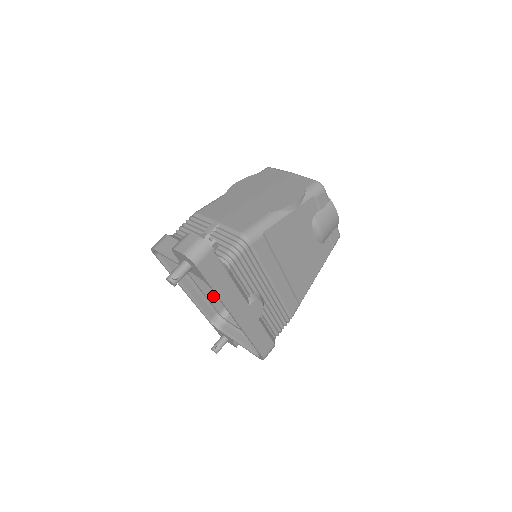
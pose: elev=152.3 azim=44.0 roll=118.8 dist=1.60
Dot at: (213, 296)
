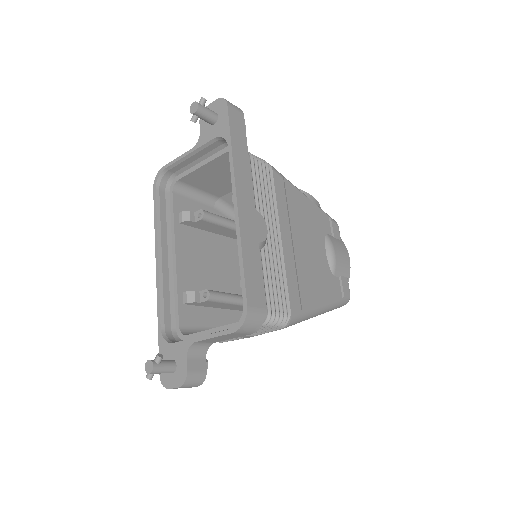
Dot at: (184, 292)
